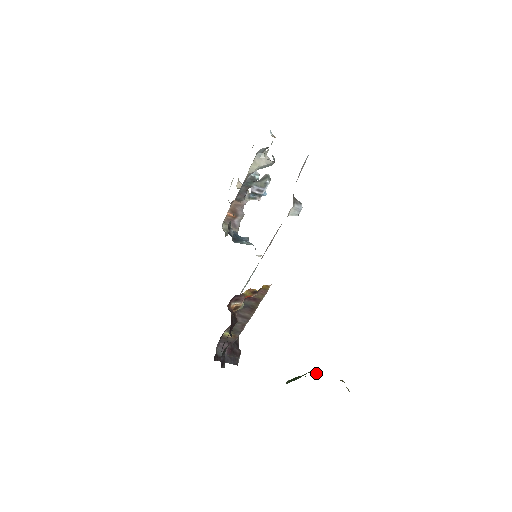
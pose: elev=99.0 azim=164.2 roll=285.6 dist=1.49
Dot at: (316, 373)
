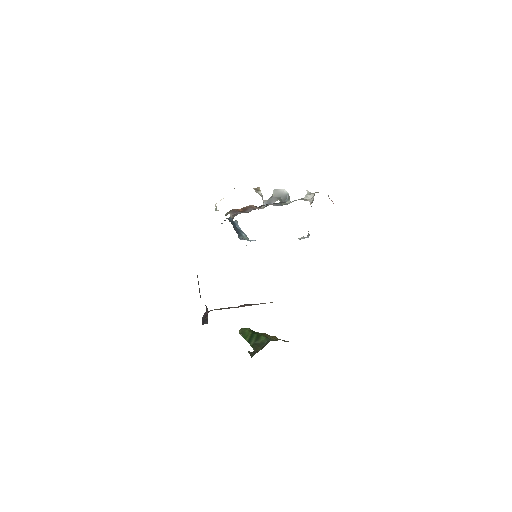
Dot at: (270, 338)
